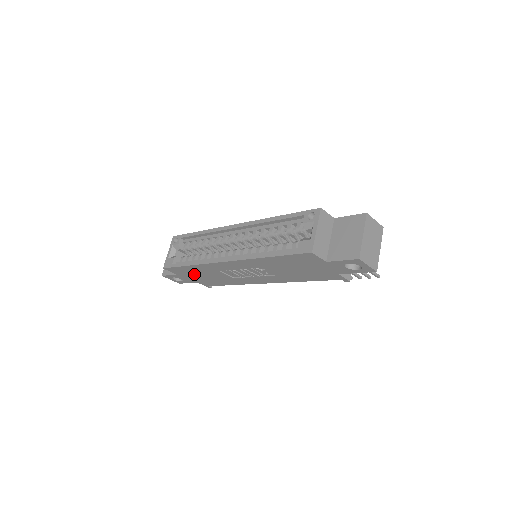
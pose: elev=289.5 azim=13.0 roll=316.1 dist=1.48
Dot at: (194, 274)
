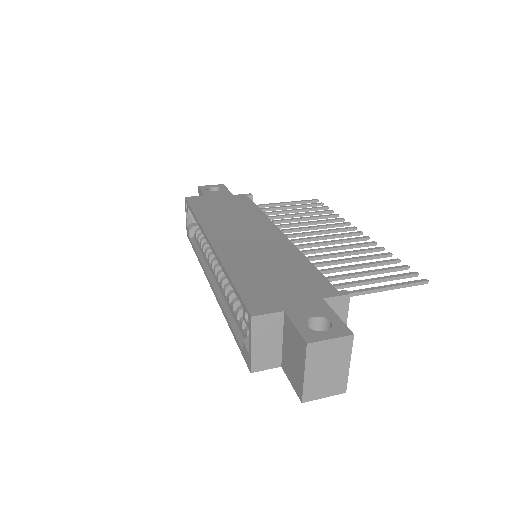
Dot at: occluded
